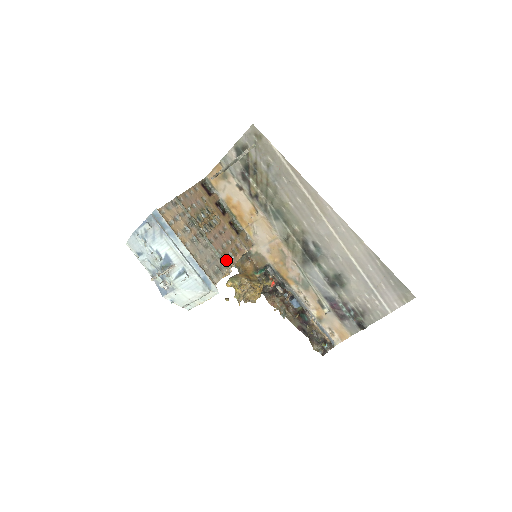
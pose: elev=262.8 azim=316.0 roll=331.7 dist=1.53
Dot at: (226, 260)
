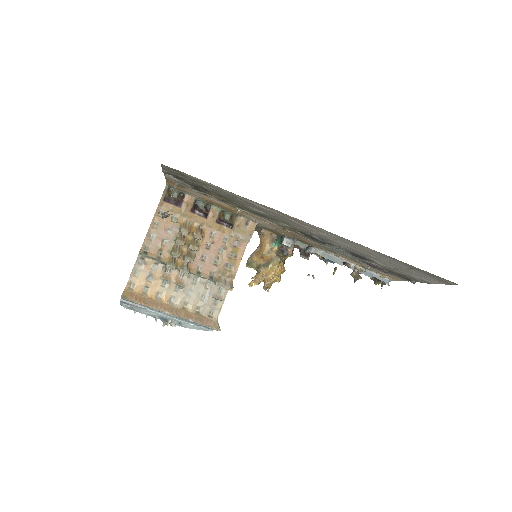
Dot at: (223, 278)
